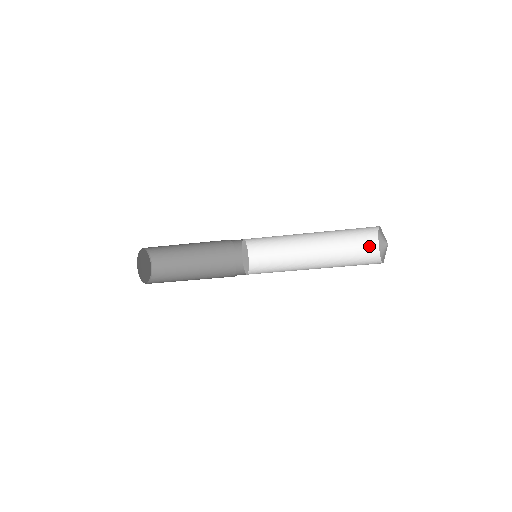
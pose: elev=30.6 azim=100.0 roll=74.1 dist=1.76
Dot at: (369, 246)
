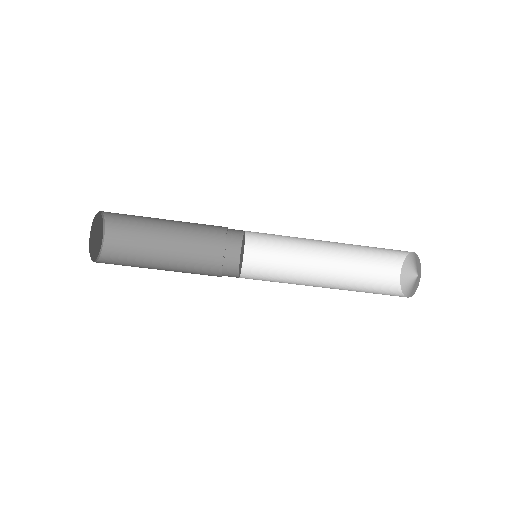
Dot at: (392, 293)
